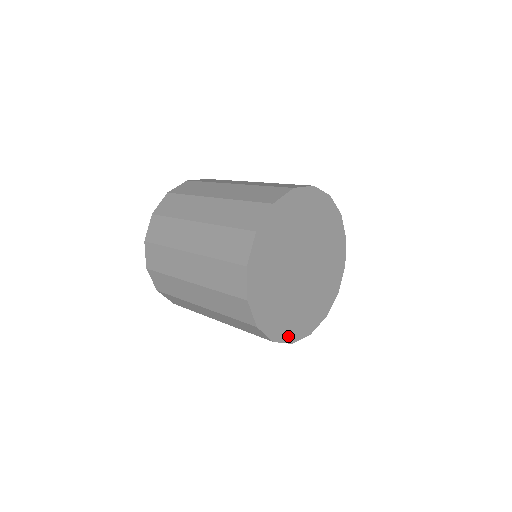
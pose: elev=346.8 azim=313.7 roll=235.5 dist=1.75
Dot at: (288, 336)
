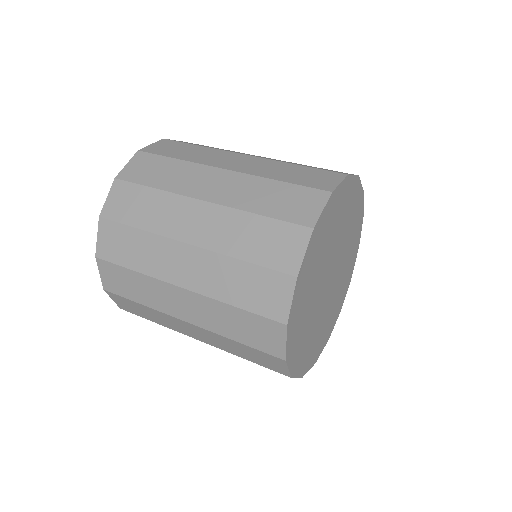
Dot at: (337, 315)
